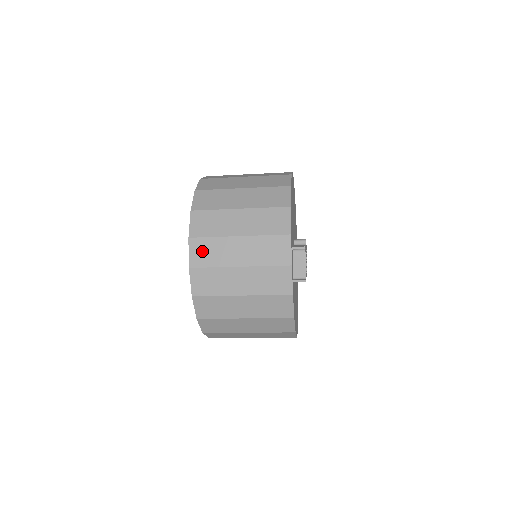
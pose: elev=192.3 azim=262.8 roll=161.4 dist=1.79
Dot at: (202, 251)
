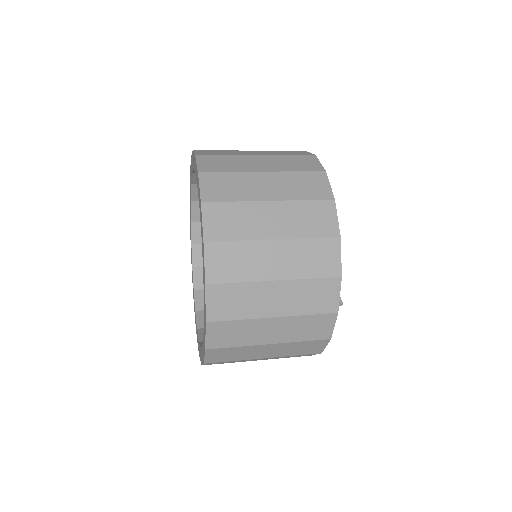
Dot at: (224, 334)
